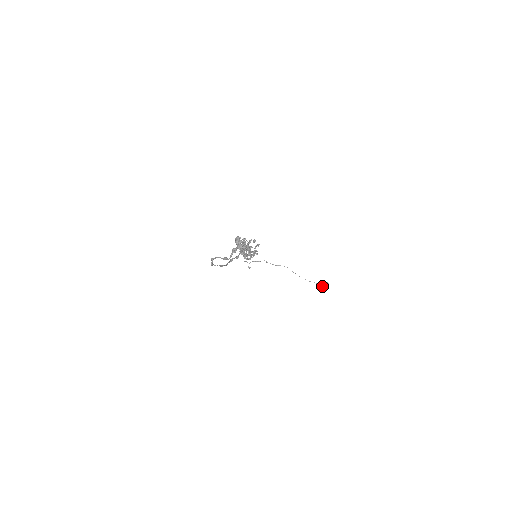
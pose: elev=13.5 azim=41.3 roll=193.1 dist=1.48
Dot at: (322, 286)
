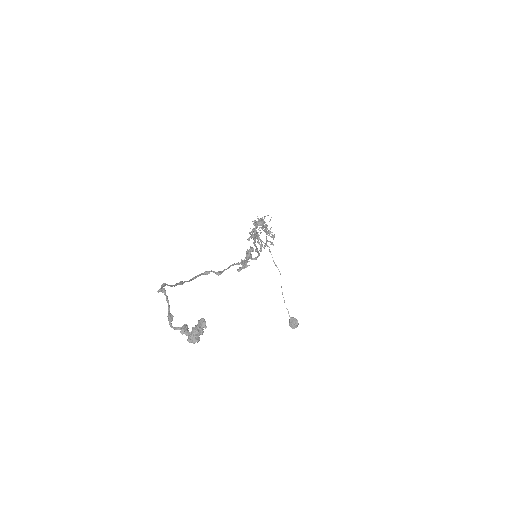
Dot at: (290, 322)
